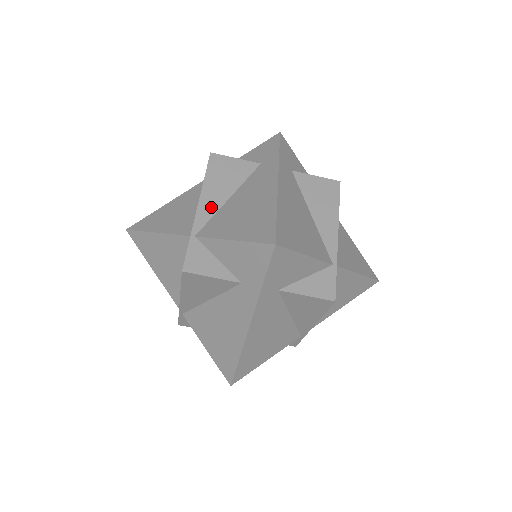
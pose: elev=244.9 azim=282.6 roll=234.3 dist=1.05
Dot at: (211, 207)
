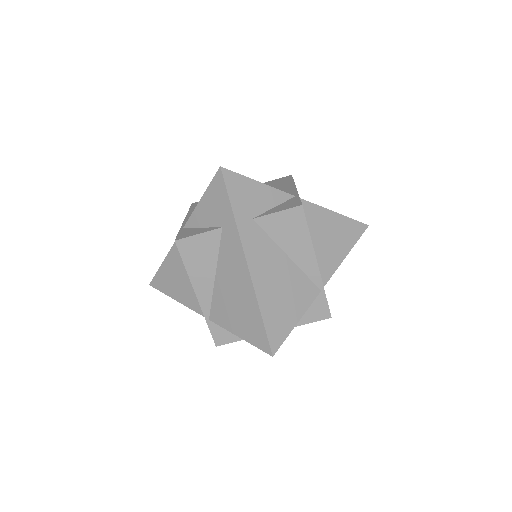
Dot at: (206, 291)
